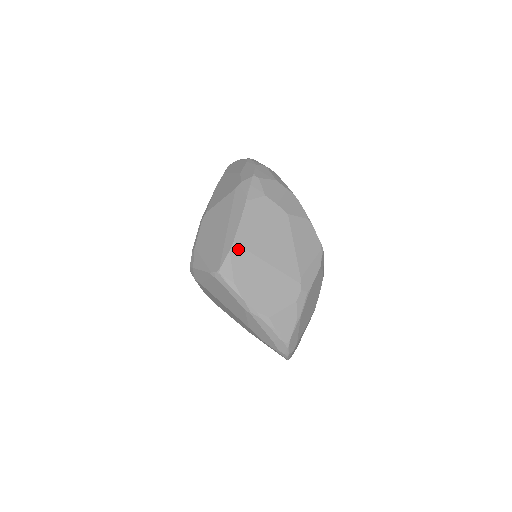
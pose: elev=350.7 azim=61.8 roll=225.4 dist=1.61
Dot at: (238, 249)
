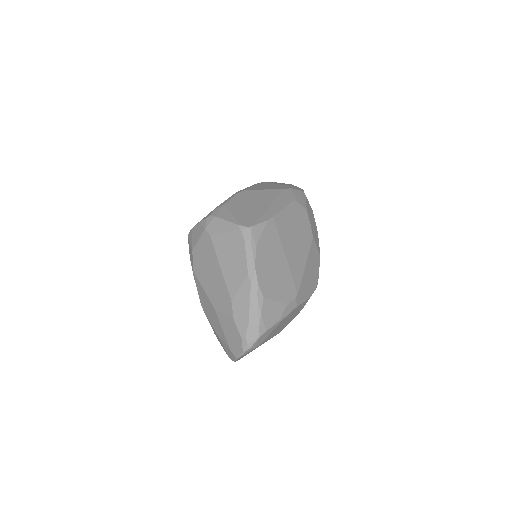
Dot at: (273, 225)
